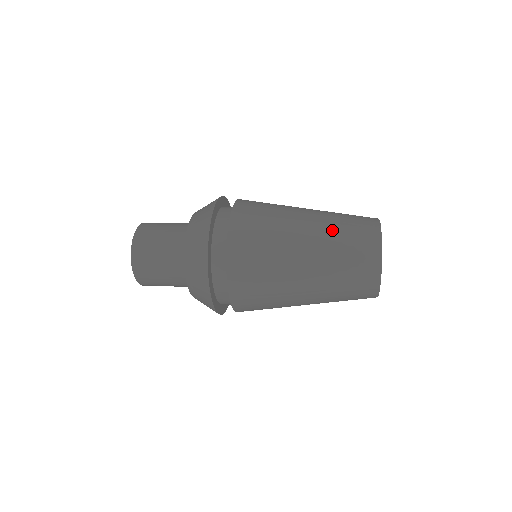
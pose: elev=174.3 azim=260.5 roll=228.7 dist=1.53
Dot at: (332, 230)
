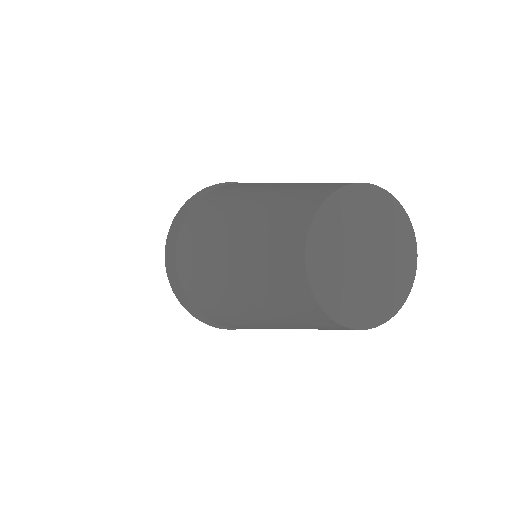
Dot at: (254, 230)
